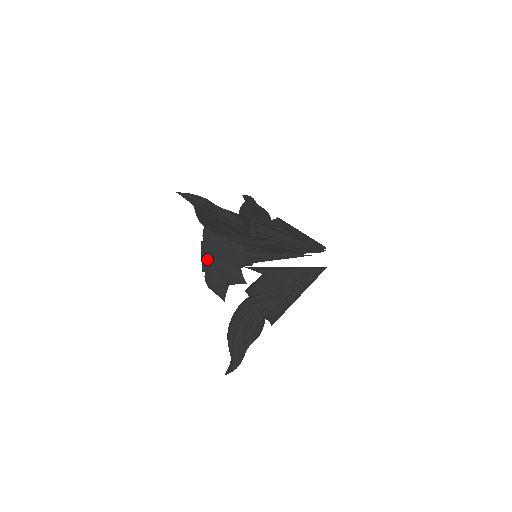
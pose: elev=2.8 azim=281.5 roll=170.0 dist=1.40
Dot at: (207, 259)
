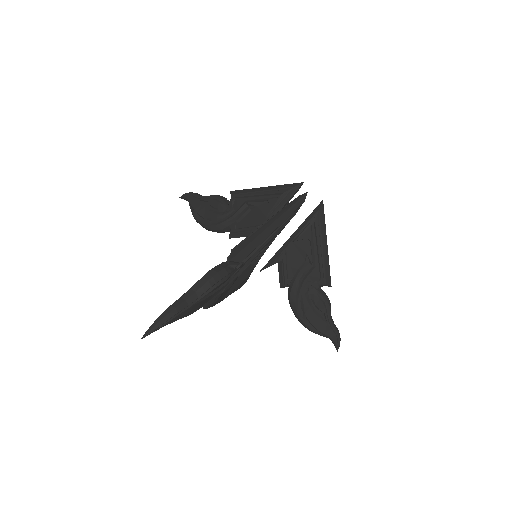
Dot at: occluded
